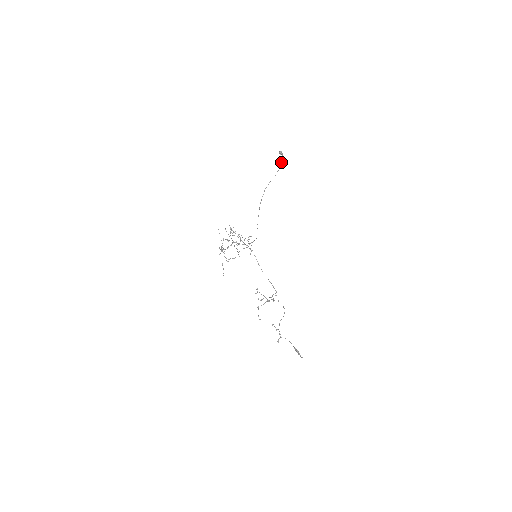
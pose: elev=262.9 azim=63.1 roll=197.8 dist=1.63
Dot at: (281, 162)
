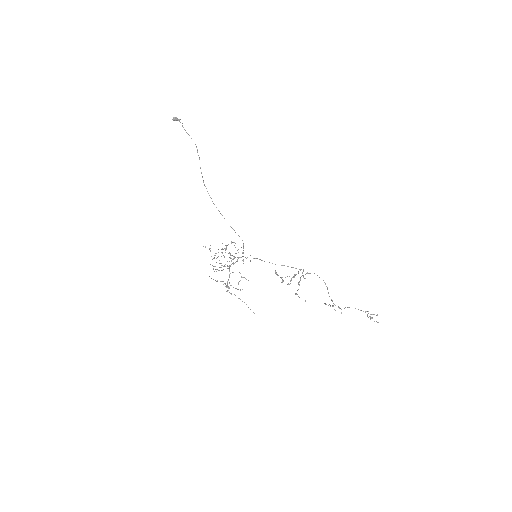
Dot at: occluded
